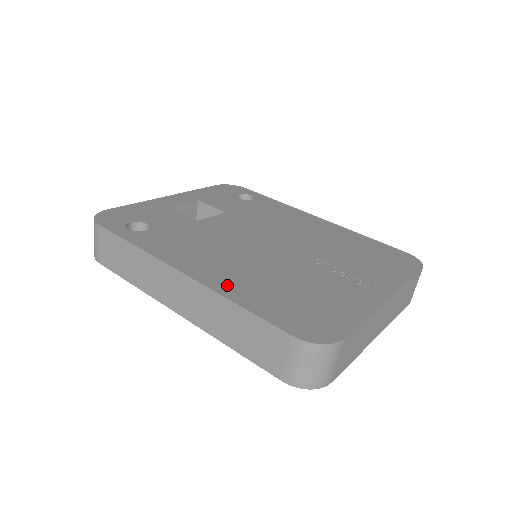
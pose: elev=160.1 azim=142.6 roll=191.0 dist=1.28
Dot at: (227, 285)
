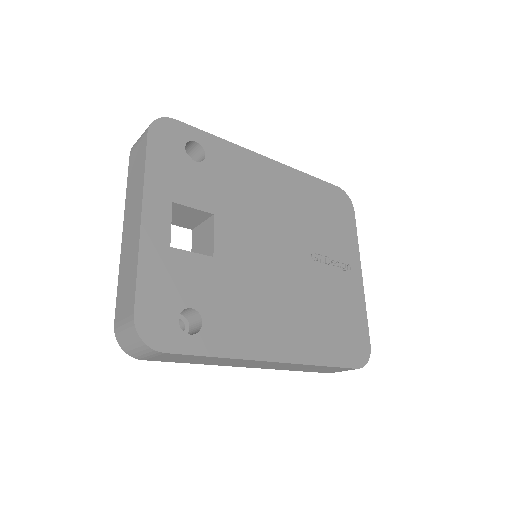
Dot at: (305, 350)
